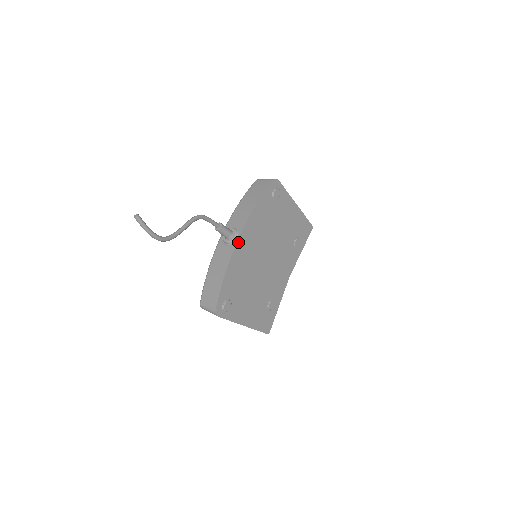
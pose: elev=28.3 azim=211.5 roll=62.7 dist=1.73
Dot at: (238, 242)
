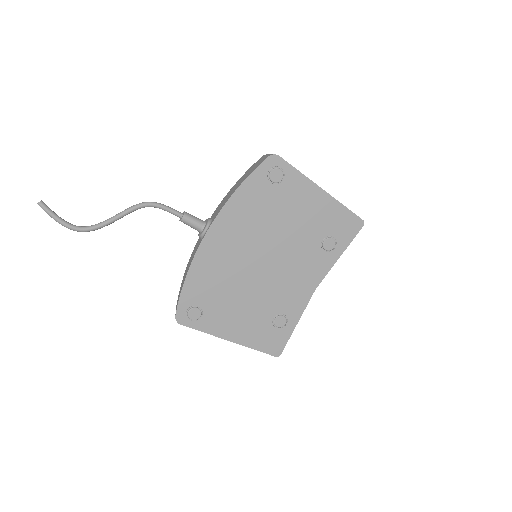
Dot at: (206, 238)
